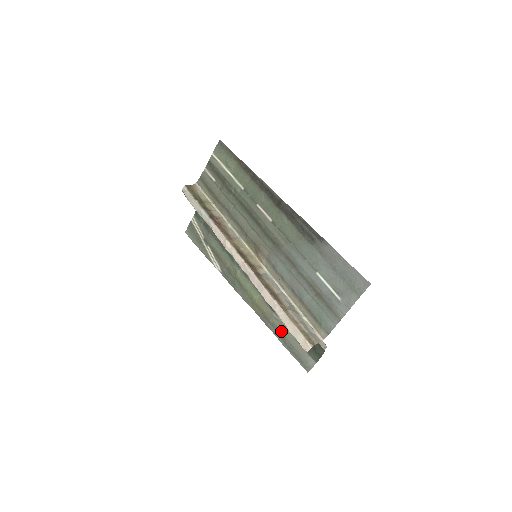
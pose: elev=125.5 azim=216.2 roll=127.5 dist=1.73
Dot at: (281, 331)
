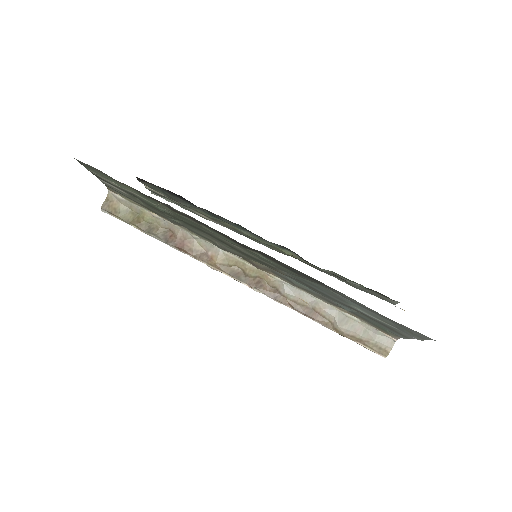
Dot at: (340, 278)
